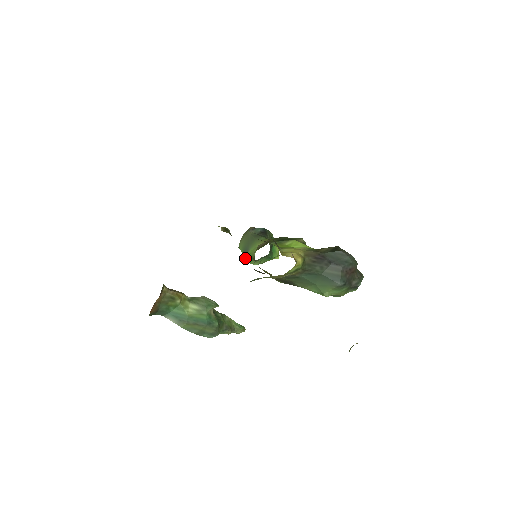
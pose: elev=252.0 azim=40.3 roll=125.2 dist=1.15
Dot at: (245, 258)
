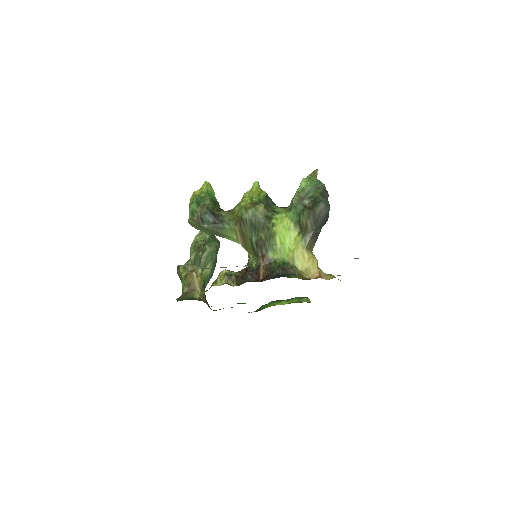
Dot at: occluded
